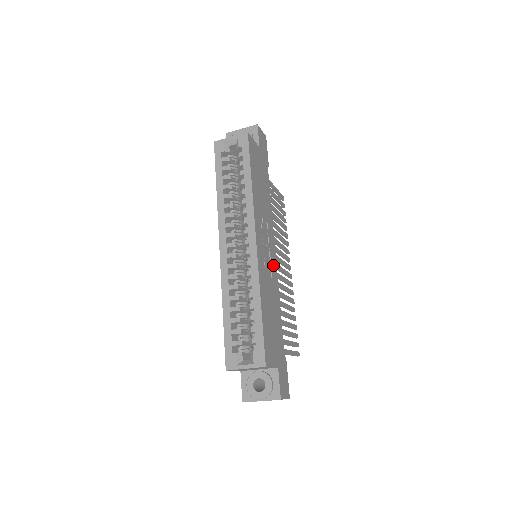
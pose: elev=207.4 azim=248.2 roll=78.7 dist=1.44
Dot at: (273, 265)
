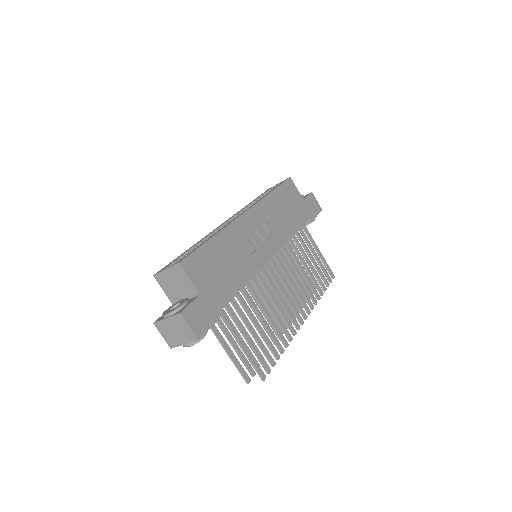
Dot at: (261, 254)
